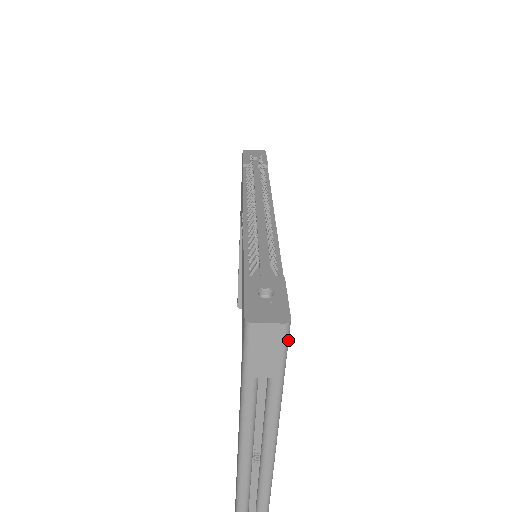
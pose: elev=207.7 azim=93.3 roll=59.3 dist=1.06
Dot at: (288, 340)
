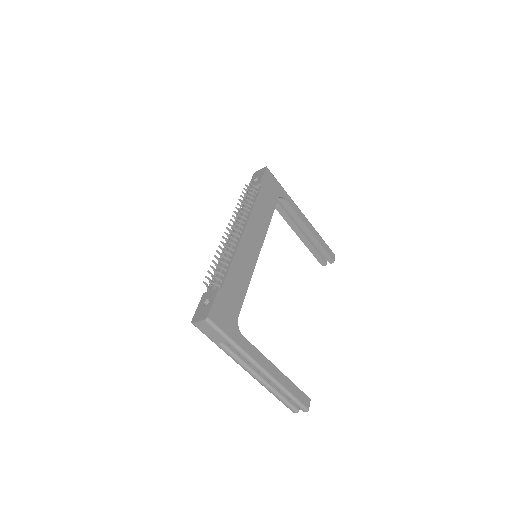
Dot at: (215, 325)
